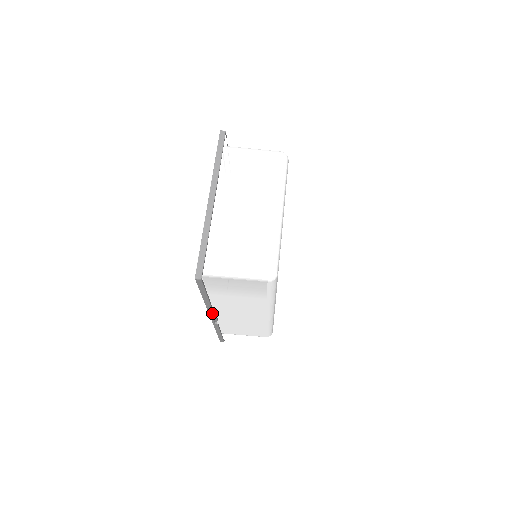
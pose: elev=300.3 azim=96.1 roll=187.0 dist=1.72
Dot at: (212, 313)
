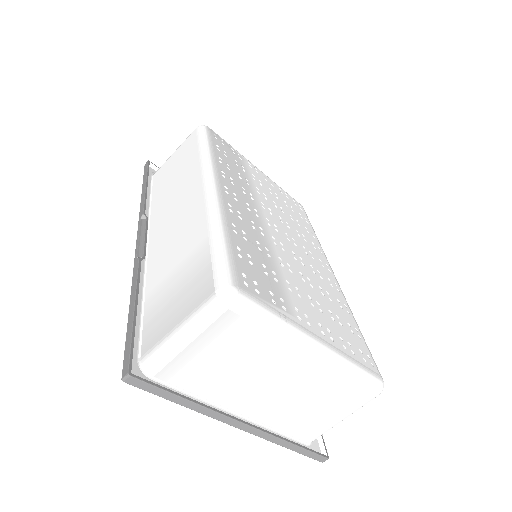
Dot at: occluded
